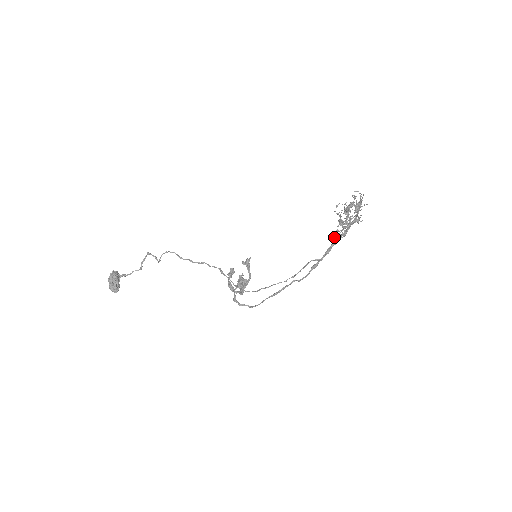
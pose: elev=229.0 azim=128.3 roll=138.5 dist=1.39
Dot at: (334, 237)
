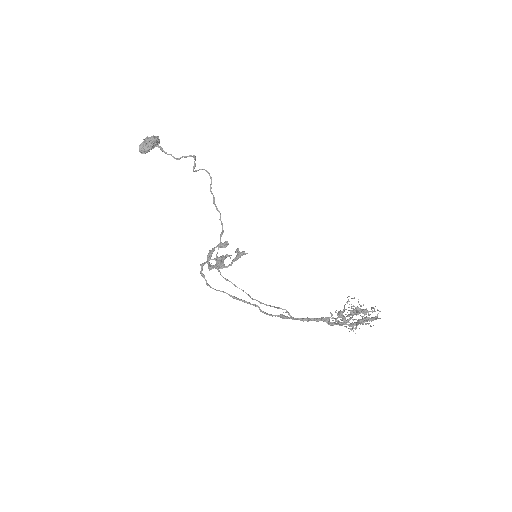
Dot at: occluded
